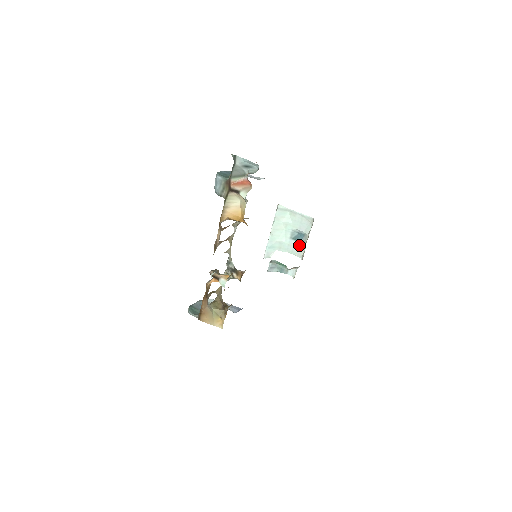
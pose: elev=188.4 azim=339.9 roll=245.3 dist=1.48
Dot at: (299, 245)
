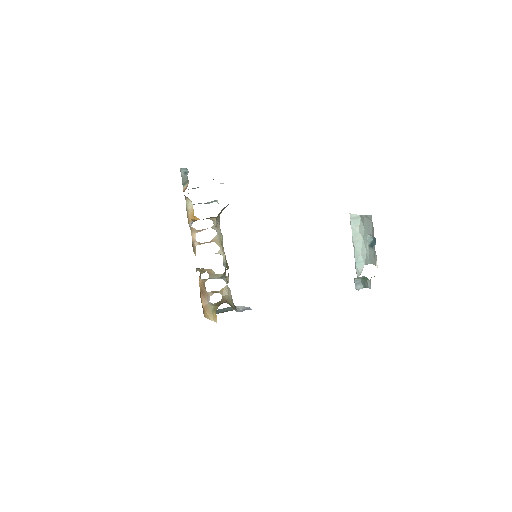
Dot at: (373, 251)
